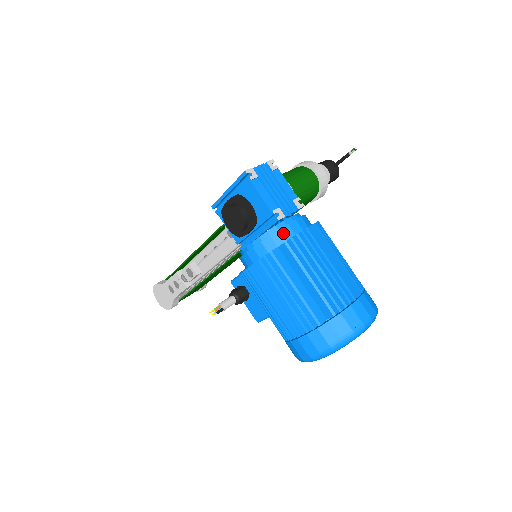
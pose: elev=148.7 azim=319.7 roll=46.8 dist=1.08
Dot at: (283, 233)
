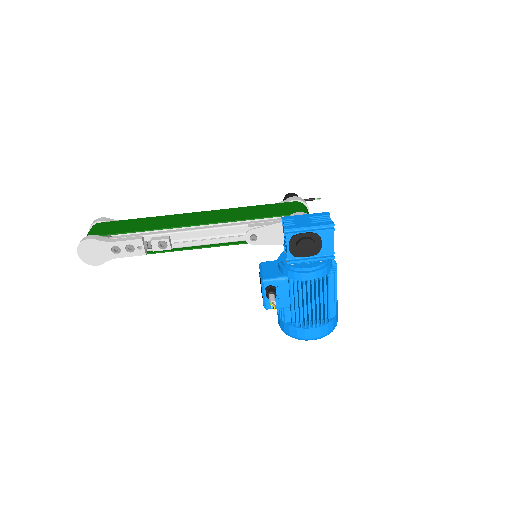
Dot at: (331, 265)
